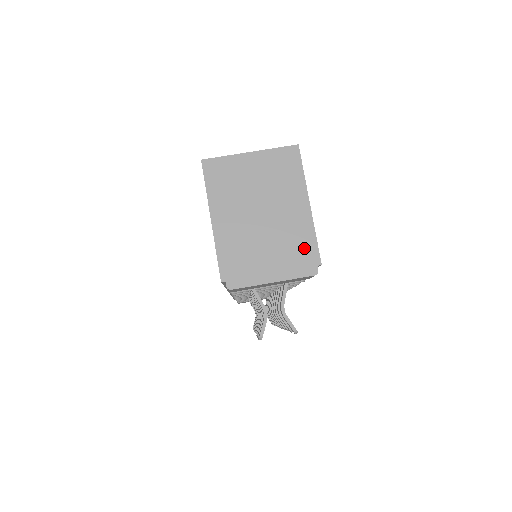
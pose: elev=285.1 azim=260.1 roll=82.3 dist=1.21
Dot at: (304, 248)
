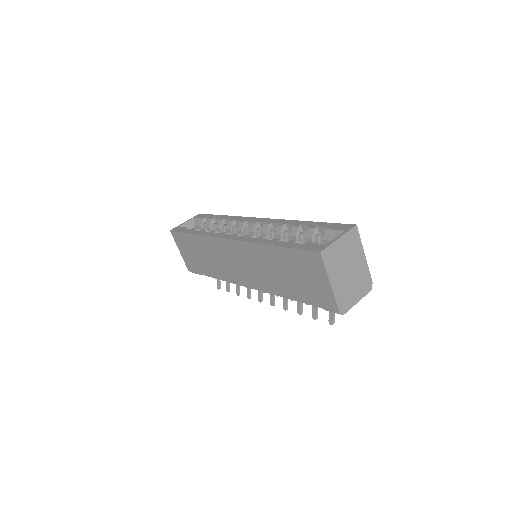
Dot at: (366, 279)
